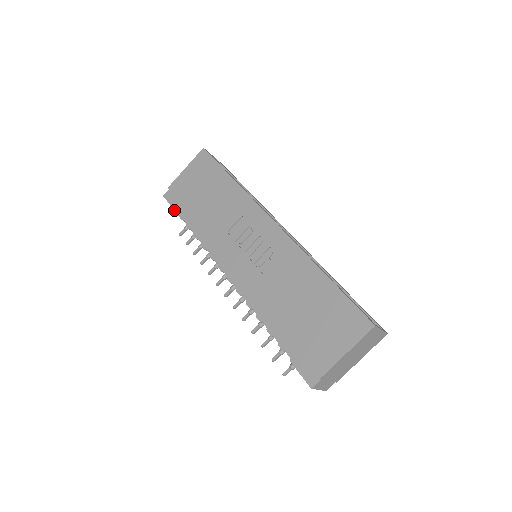
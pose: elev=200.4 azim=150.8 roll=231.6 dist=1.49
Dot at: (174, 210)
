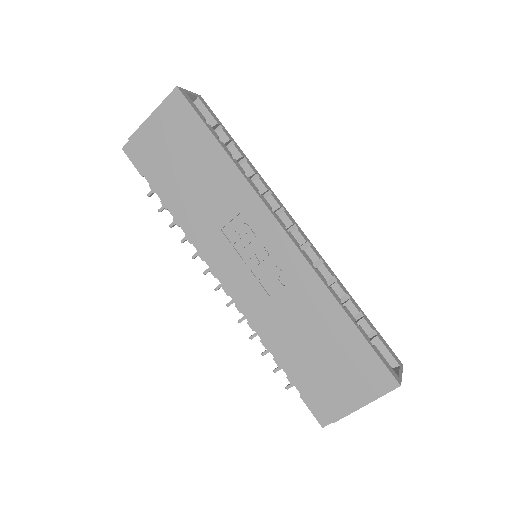
Dot at: occluded
